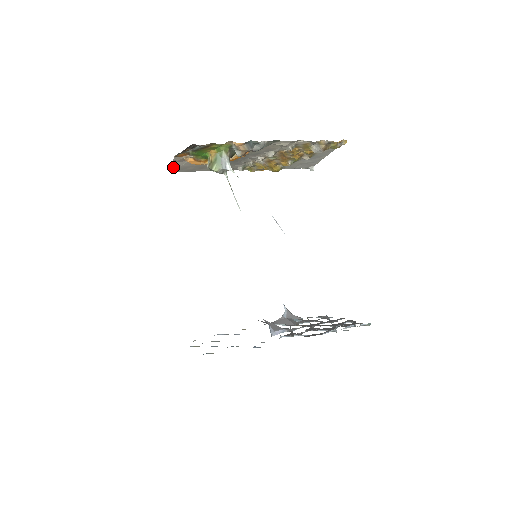
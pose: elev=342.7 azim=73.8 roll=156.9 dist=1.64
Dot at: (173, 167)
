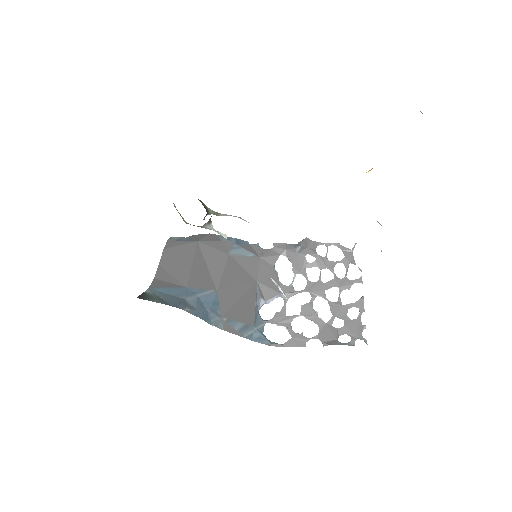
Dot at: occluded
